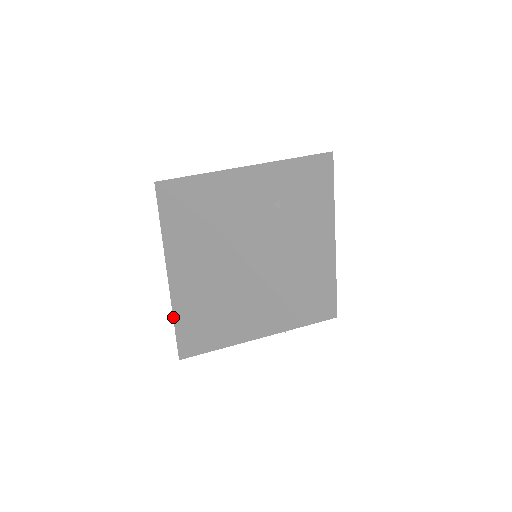
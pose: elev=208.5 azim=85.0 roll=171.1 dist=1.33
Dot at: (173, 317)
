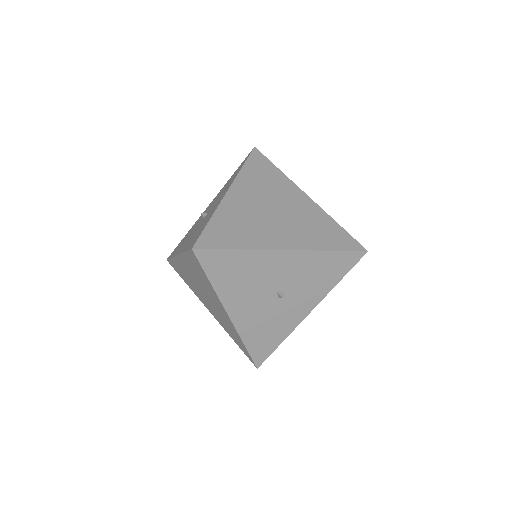
Dot at: (213, 214)
